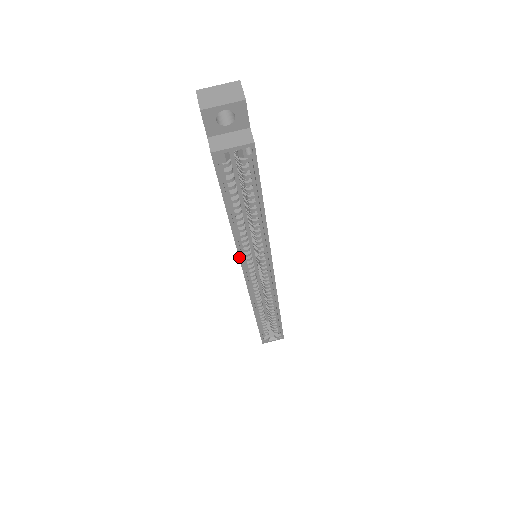
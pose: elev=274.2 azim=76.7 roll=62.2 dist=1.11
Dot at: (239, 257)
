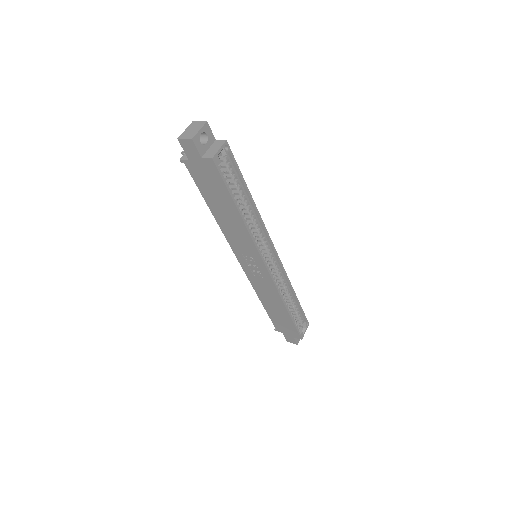
Dot at: (255, 245)
